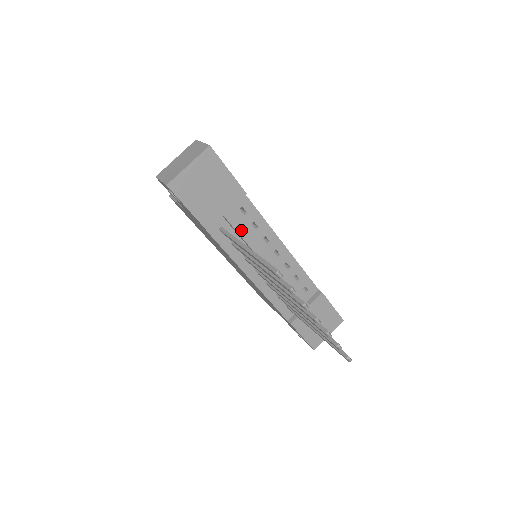
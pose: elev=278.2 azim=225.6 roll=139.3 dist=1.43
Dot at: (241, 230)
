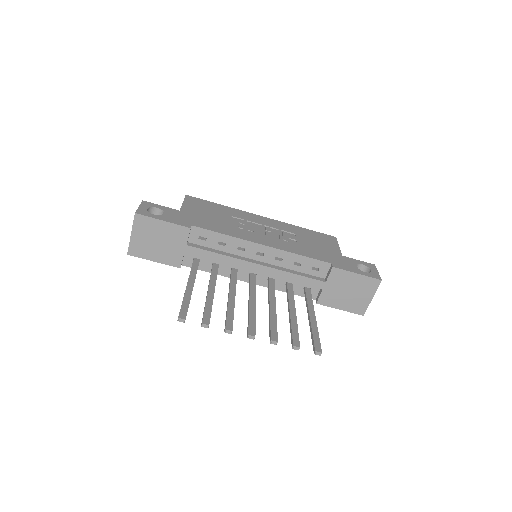
Dot at: (208, 255)
